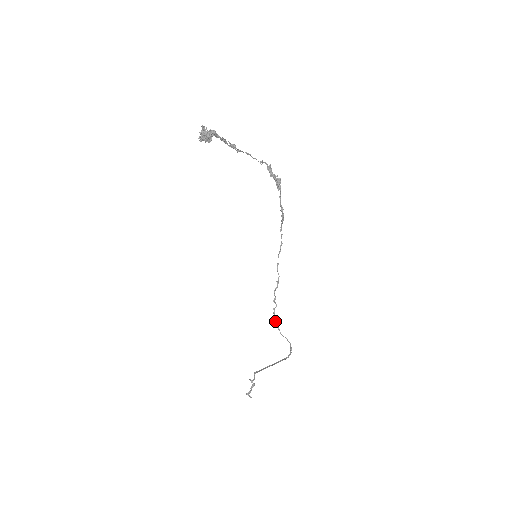
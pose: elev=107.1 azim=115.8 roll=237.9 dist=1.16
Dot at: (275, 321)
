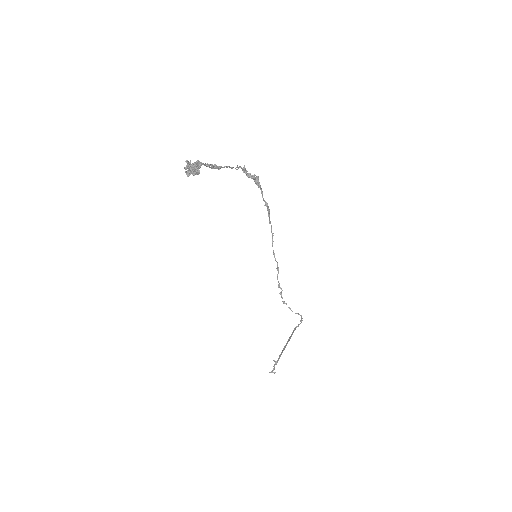
Dot at: occluded
